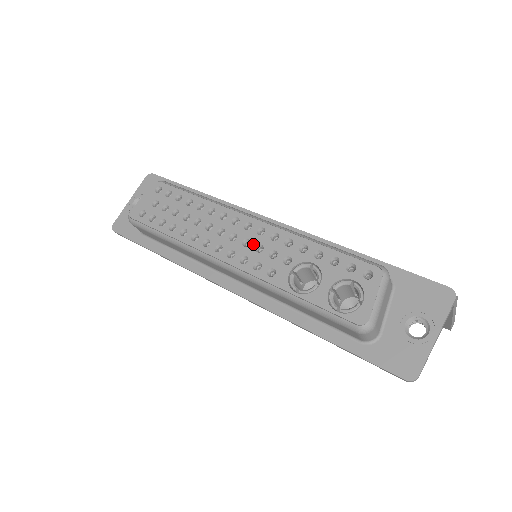
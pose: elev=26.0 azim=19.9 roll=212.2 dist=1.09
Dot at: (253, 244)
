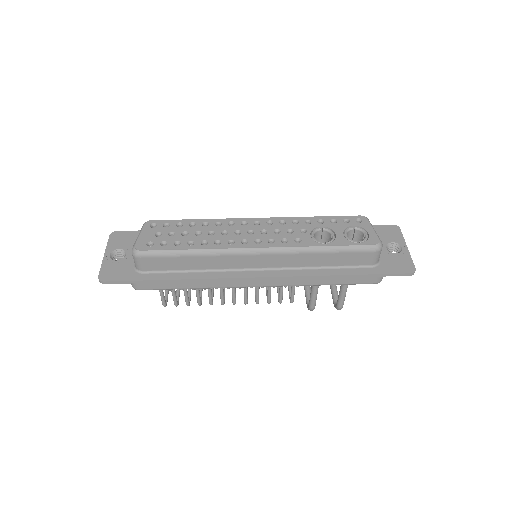
Dot at: (270, 231)
